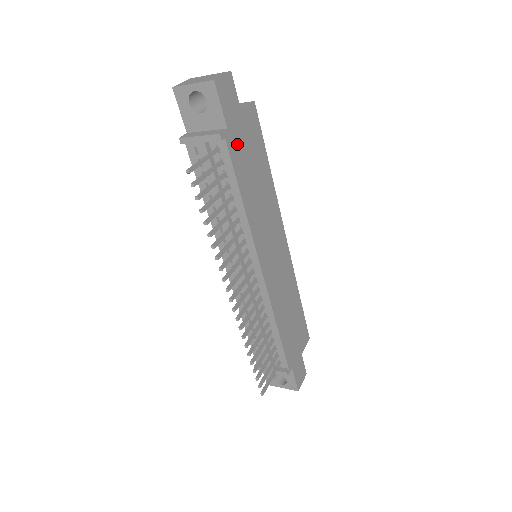
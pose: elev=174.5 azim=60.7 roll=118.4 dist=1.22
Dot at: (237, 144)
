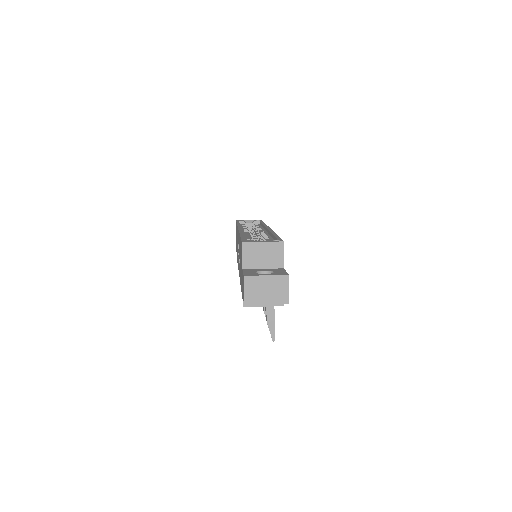
Dot at: occluded
